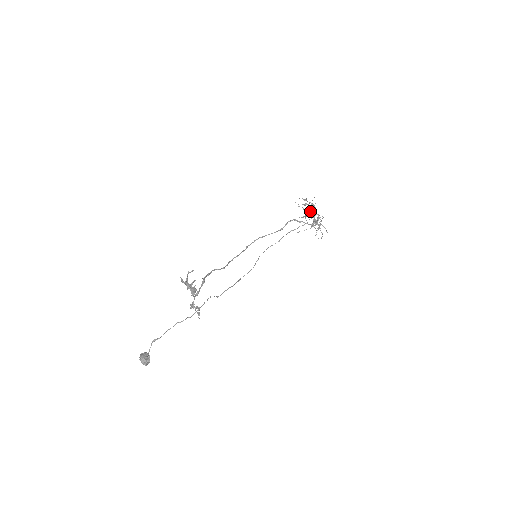
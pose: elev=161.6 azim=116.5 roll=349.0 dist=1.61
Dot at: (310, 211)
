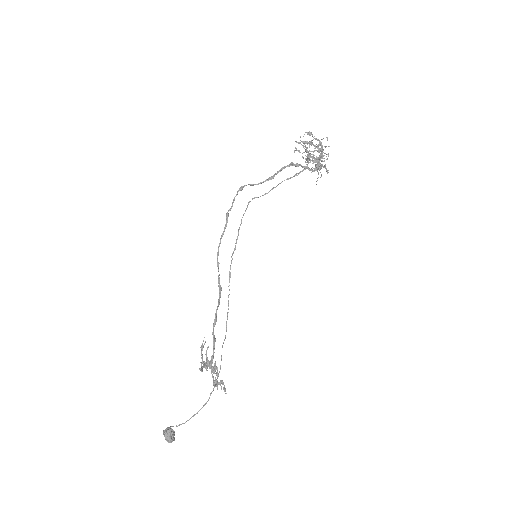
Dot at: occluded
